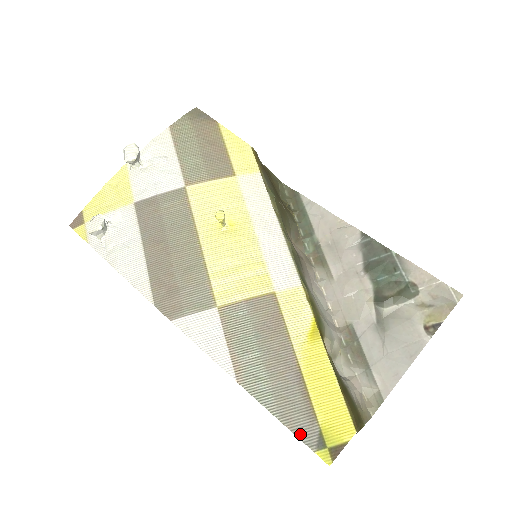
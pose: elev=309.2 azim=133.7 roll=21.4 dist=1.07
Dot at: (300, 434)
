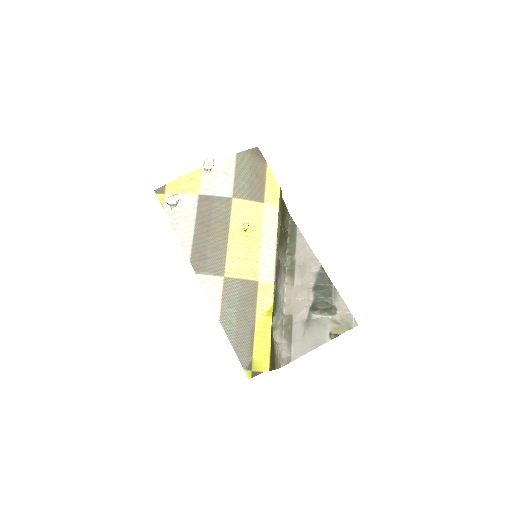
Dot at: (241, 359)
